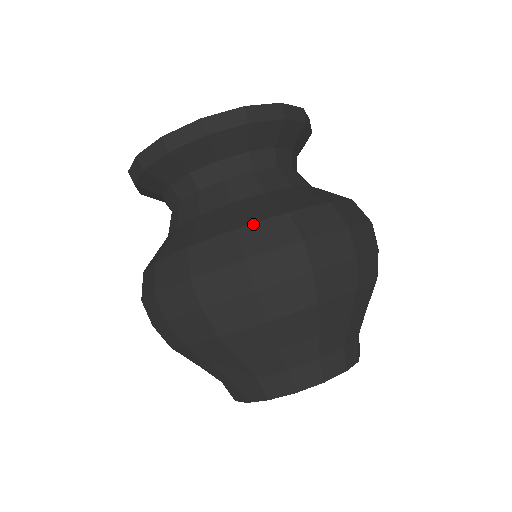
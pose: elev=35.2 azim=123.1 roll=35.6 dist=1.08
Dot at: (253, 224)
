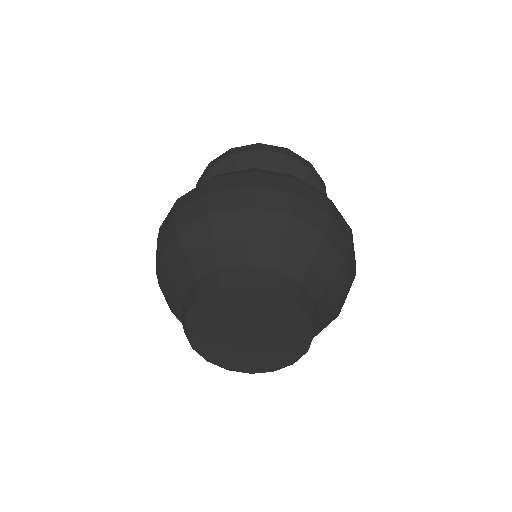
Dot at: occluded
